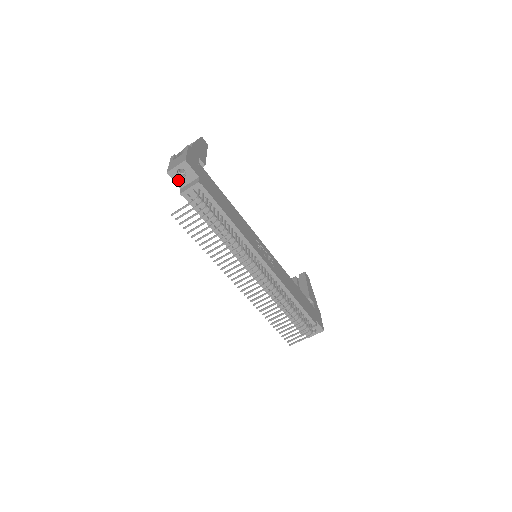
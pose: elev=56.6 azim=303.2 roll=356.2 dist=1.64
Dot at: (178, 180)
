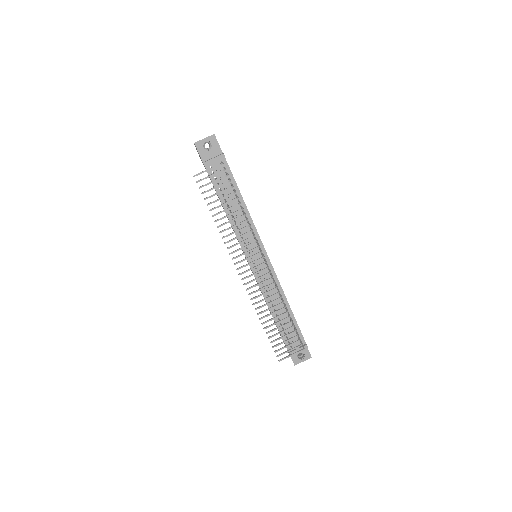
Dot at: (203, 153)
